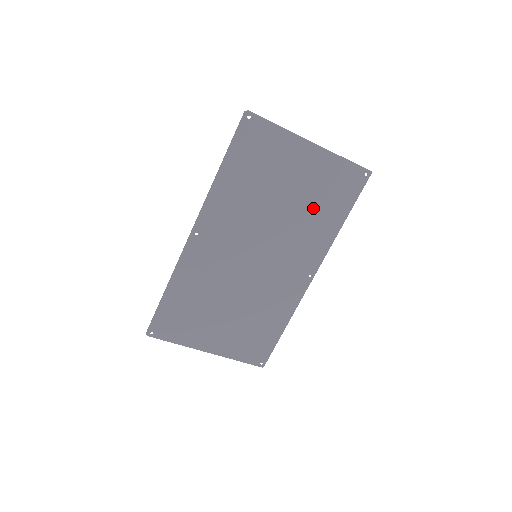
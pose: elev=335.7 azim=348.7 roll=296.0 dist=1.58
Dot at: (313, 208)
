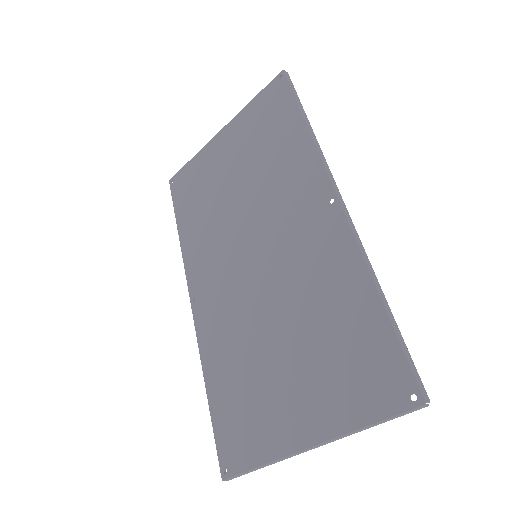
Dot at: (264, 156)
